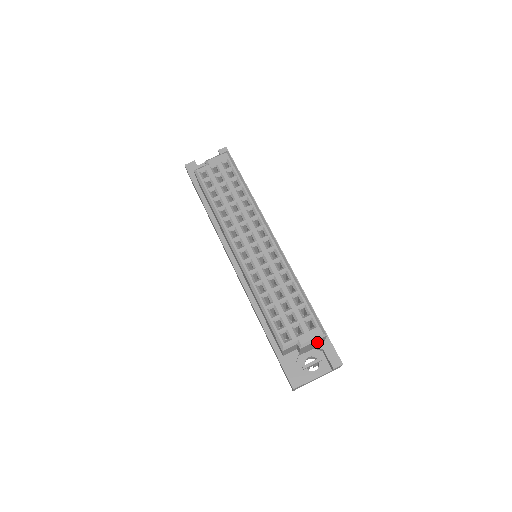
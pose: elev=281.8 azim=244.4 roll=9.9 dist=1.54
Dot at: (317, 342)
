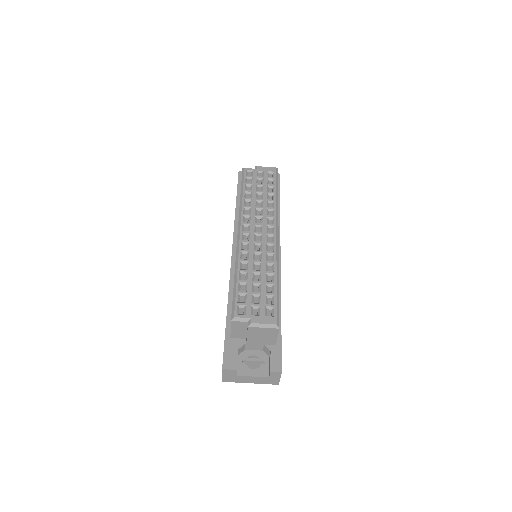
Dot at: (268, 335)
